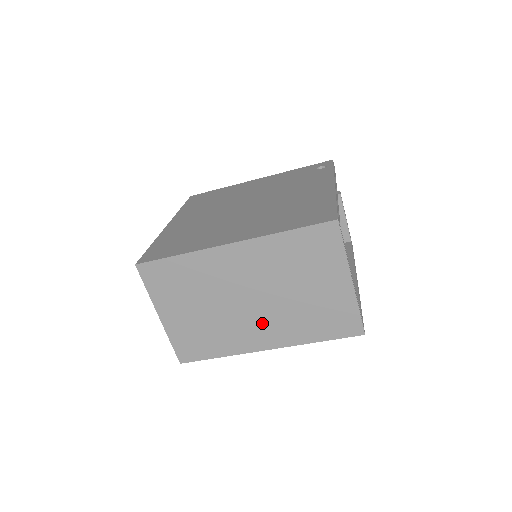
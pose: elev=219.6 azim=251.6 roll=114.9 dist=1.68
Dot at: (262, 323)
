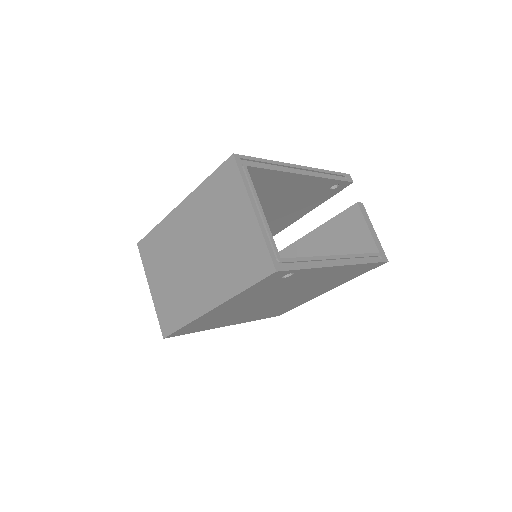
Dot at: (205, 279)
